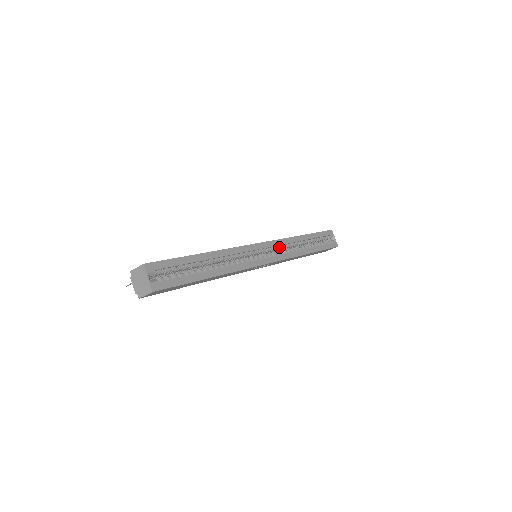
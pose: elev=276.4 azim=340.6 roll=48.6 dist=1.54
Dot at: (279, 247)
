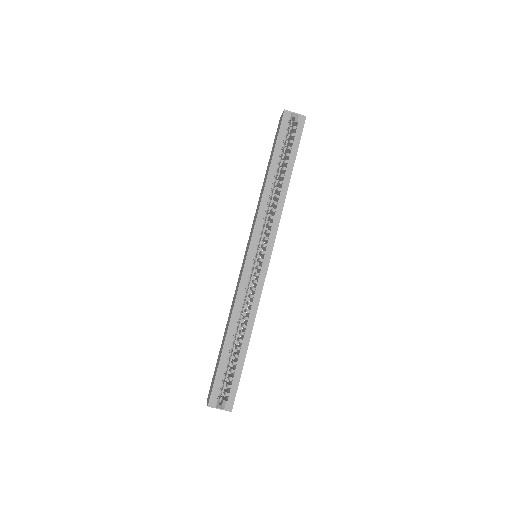
Dot at: (263, 225)
